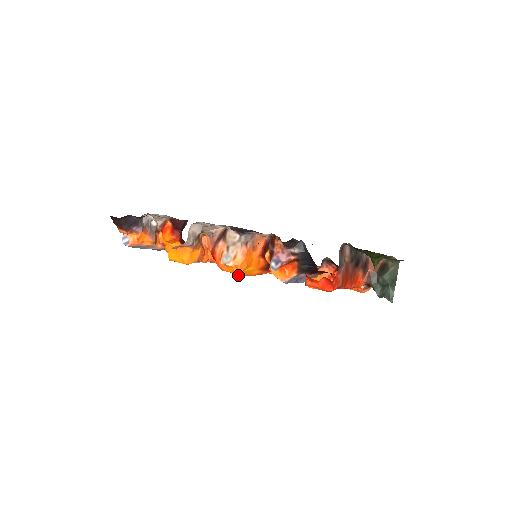
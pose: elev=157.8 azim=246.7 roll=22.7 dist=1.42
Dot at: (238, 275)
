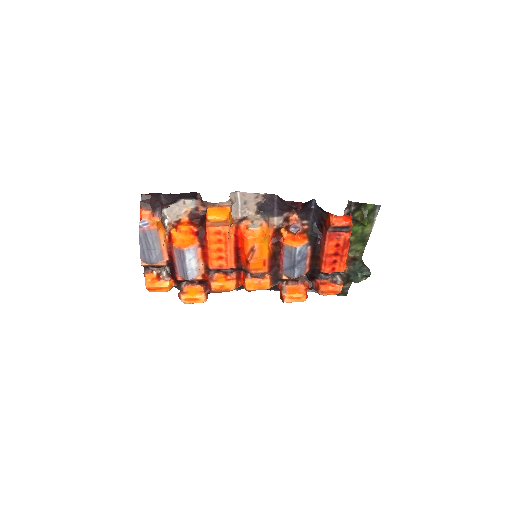
Dot at: (258, 247)
